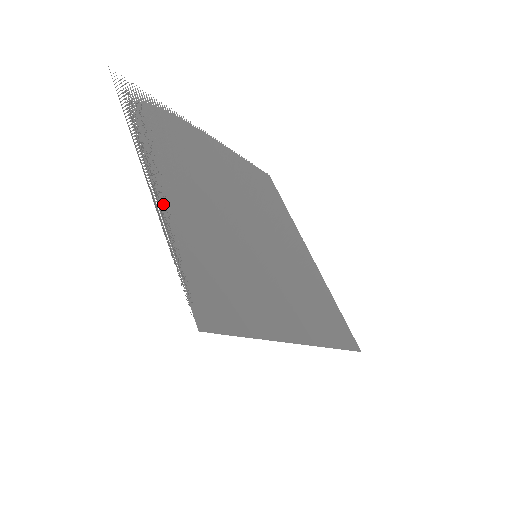
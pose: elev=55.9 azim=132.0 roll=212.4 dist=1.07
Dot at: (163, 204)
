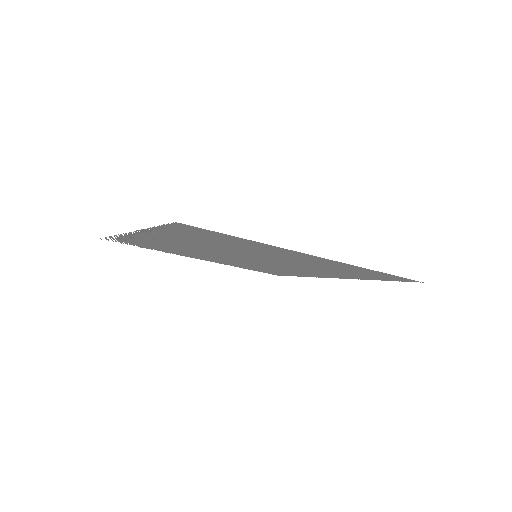
Dot at: (145, 233)
